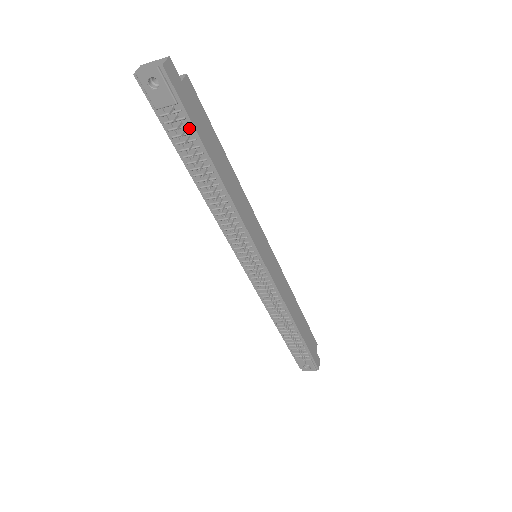
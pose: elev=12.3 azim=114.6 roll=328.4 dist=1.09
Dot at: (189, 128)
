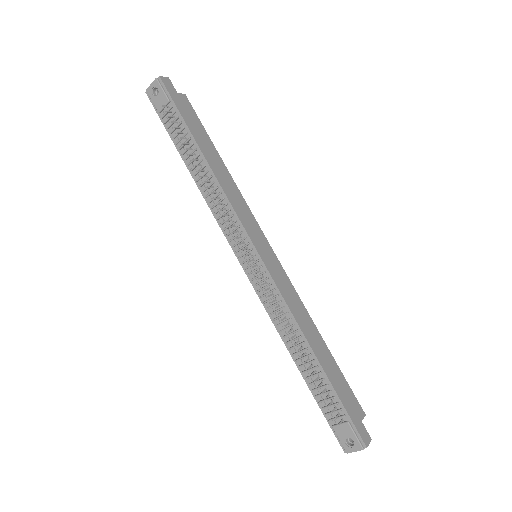
Dot at: (179, 120)
